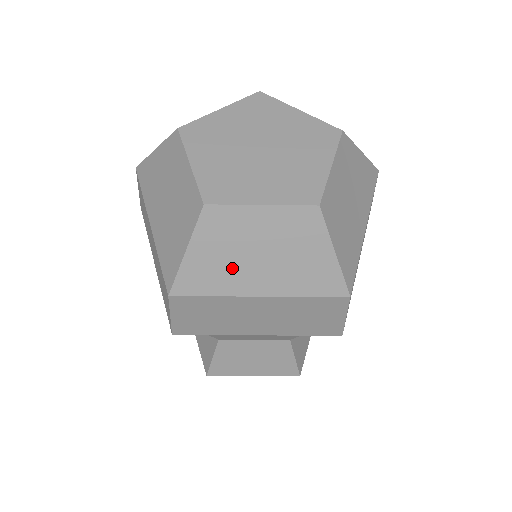
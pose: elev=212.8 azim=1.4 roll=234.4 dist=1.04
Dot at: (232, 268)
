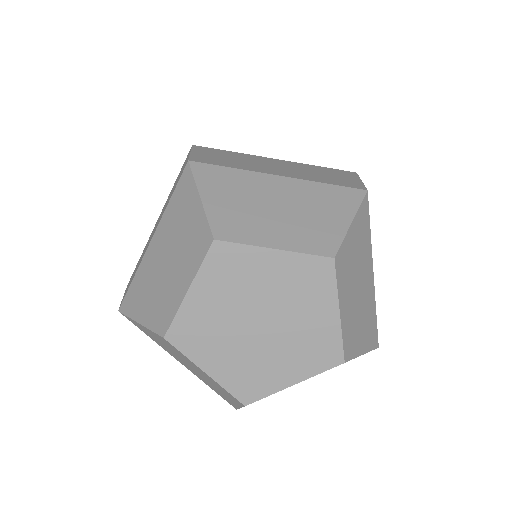
Dot at: occluded
